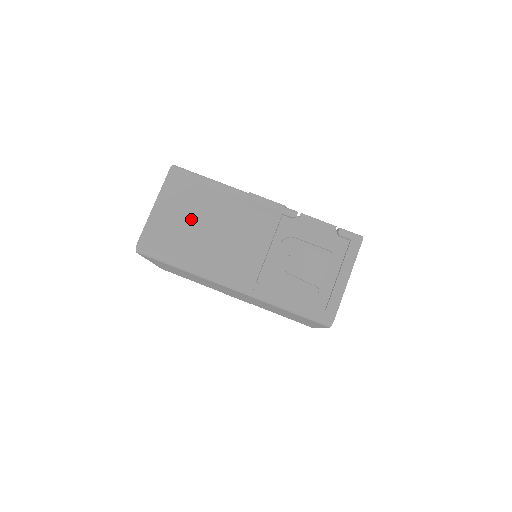
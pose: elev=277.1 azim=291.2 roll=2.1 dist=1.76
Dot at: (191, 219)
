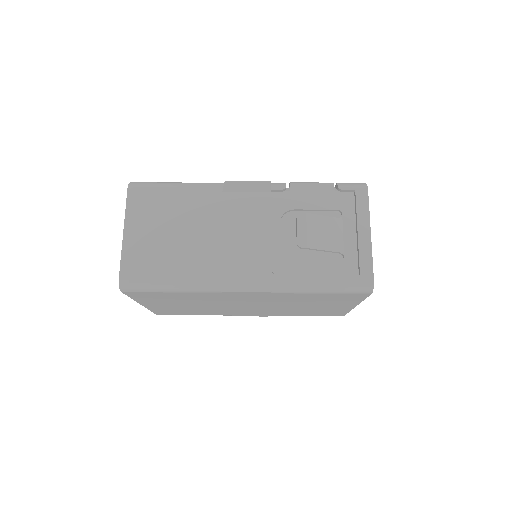
Dot at: (171, 231)
